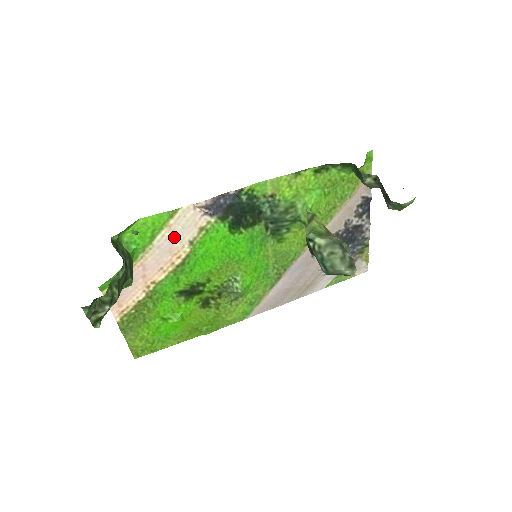
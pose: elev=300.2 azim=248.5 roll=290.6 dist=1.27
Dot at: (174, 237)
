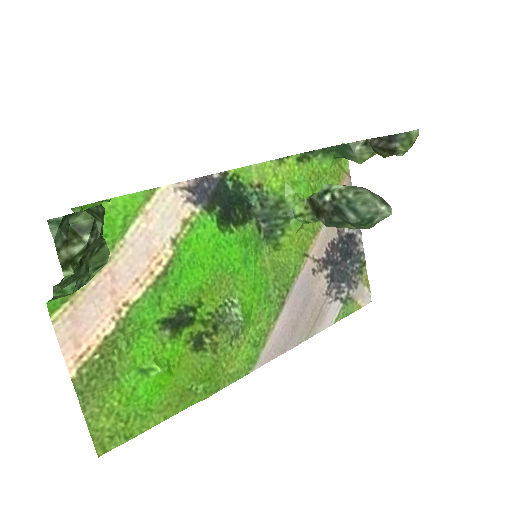
Dot at: (152, 231)
